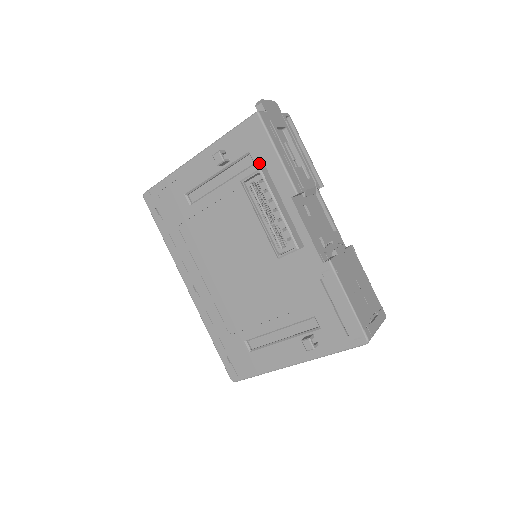
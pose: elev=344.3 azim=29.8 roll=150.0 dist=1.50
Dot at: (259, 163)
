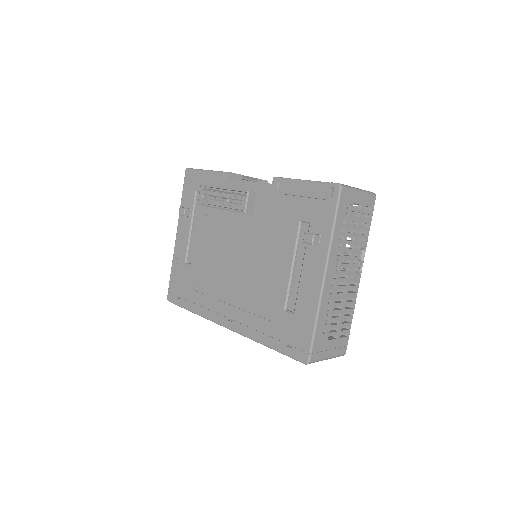
Dot at: occluded
